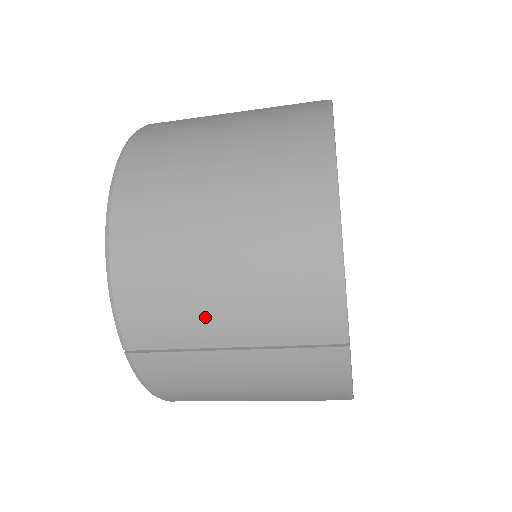
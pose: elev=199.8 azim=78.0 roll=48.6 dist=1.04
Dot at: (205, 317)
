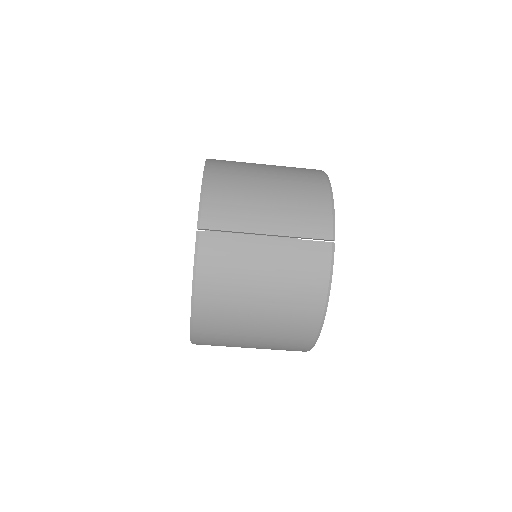
Dot at: (257, 213)
